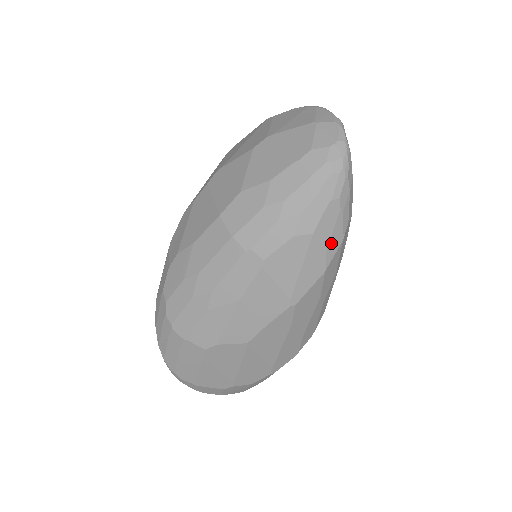
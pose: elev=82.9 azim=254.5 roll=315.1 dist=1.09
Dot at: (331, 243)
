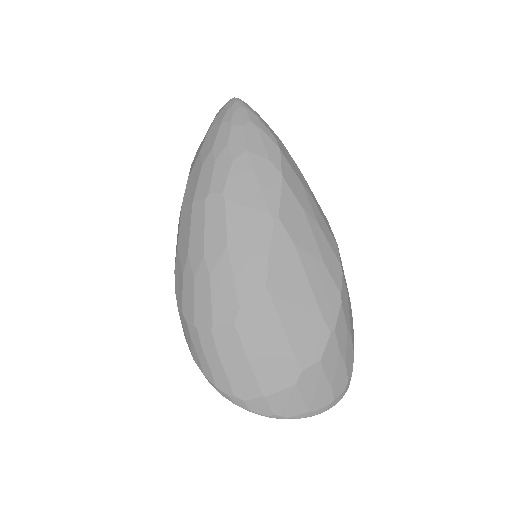
Dot at: (269, 153)
